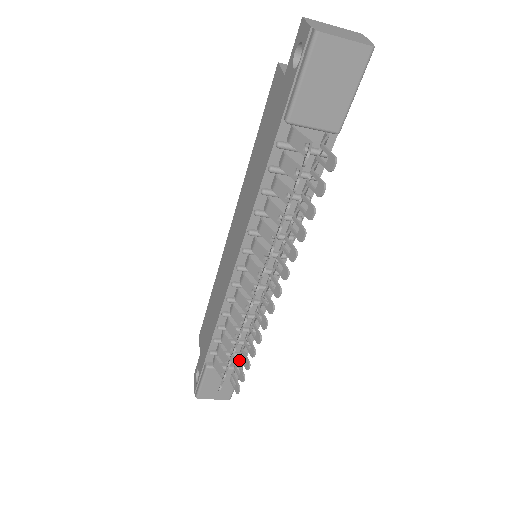
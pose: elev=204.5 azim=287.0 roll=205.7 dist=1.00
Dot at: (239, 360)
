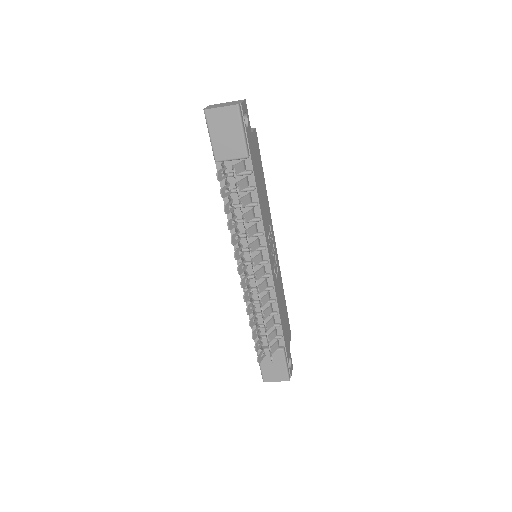
Dot at: occluded
